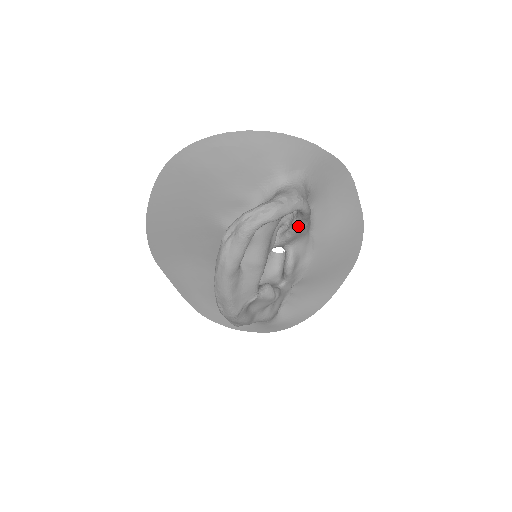
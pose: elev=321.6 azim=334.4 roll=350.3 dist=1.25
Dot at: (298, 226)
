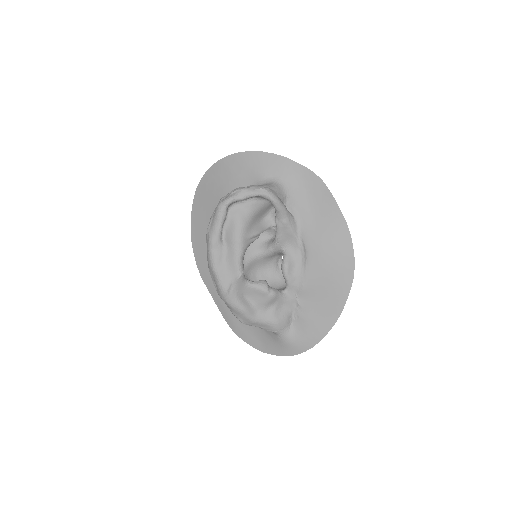
Dot at: (279, 222)
